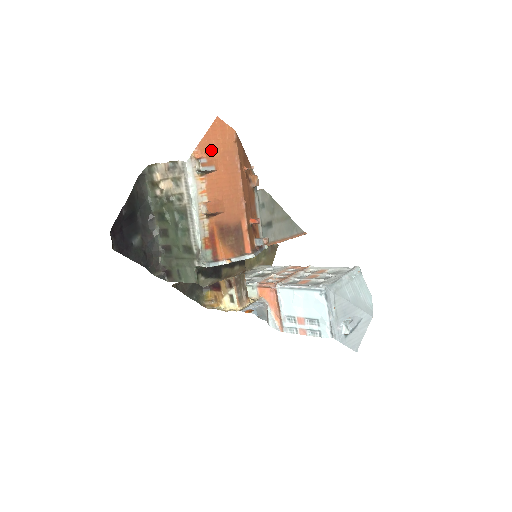
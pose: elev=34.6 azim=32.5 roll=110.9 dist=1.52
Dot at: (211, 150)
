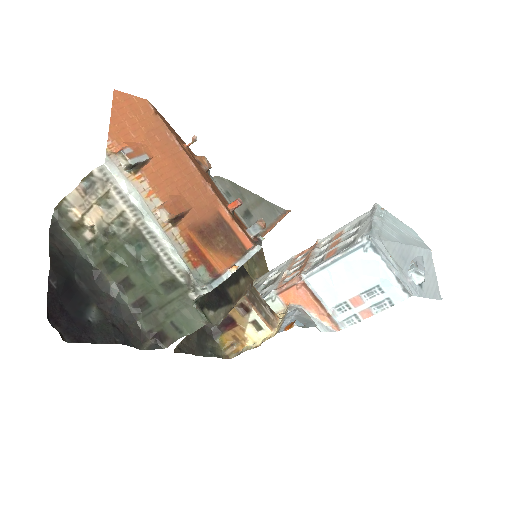
Dot at: (130, 135)
